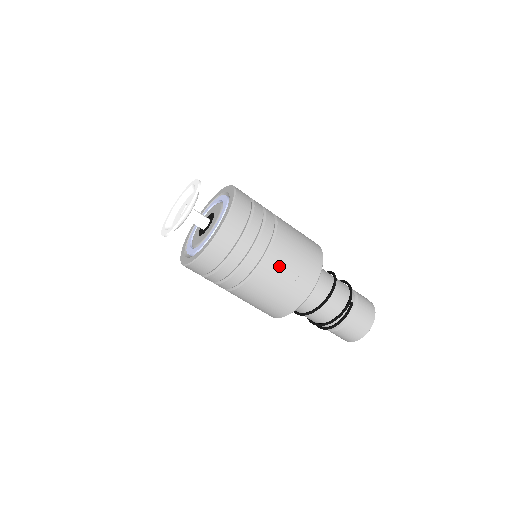
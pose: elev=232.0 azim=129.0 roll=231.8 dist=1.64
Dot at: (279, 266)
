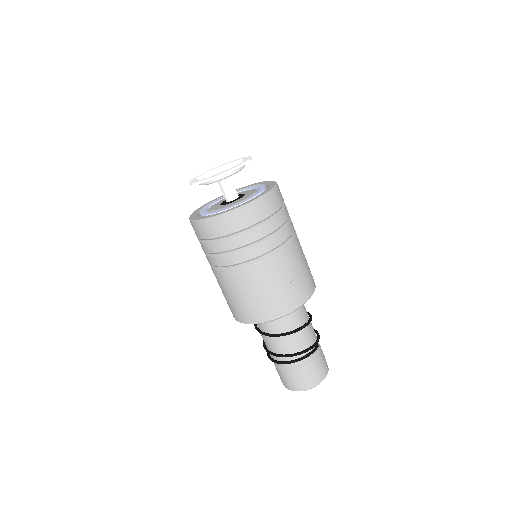
Dot at: (287, 264)
